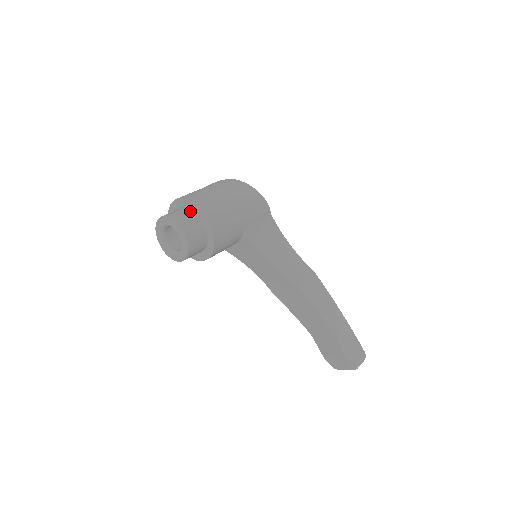
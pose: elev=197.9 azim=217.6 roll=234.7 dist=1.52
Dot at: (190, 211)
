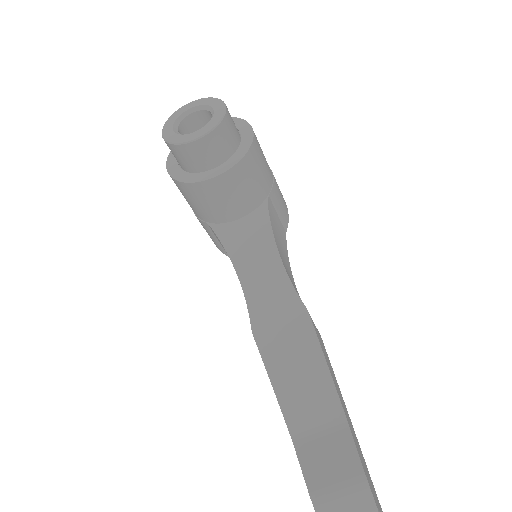
Dot at: occluded
